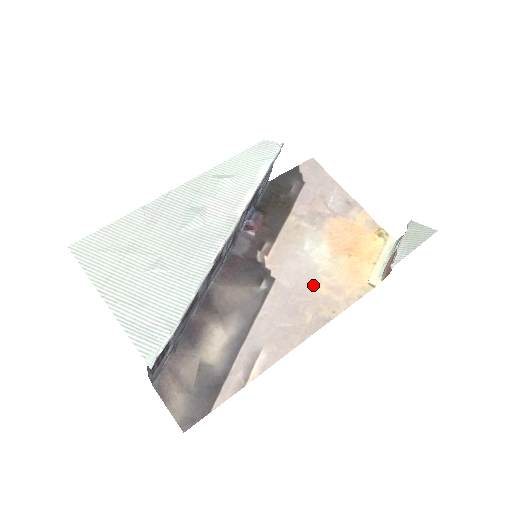
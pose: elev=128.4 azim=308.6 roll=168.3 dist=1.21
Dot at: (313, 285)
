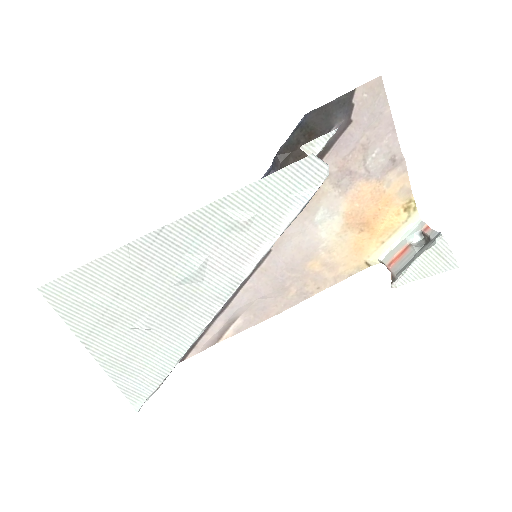
Dot at: (309, 261)
